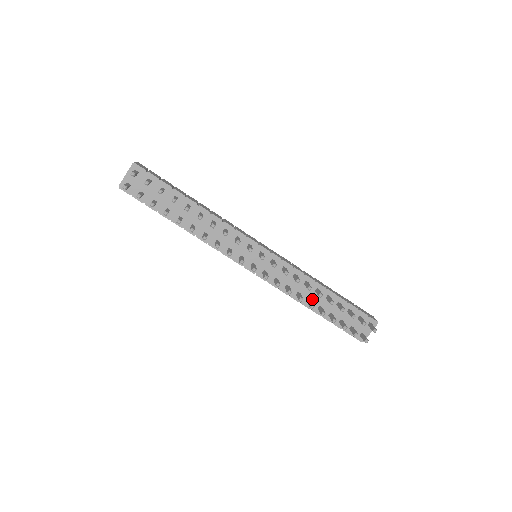
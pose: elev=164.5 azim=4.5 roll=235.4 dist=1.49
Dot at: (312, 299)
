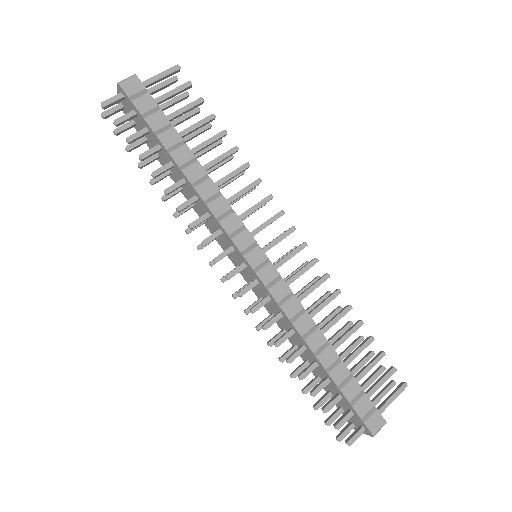
Dot at: occluded
